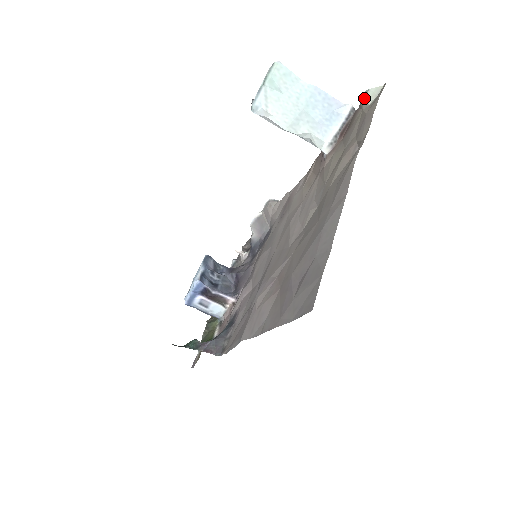
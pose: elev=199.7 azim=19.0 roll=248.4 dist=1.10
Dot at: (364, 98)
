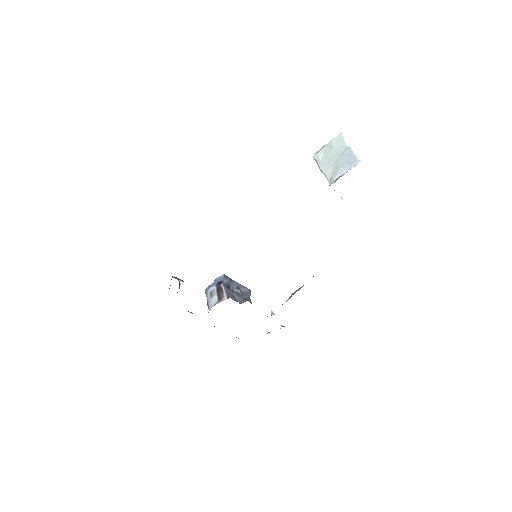
Dot at: occluded
